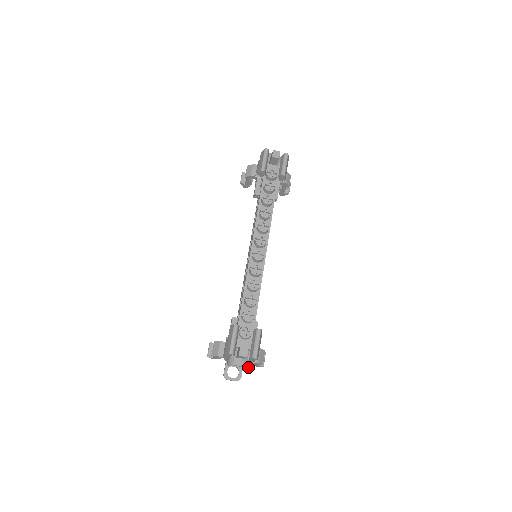
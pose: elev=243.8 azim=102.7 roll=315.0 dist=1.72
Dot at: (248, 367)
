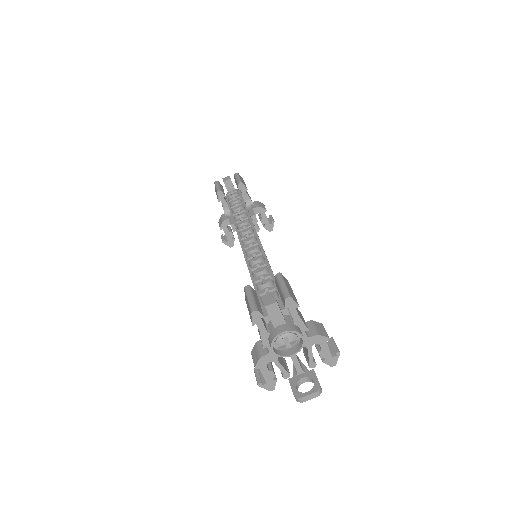
Dot at: (299, 333)
